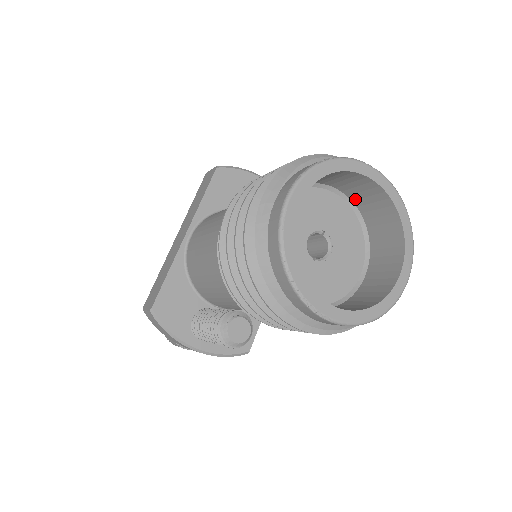
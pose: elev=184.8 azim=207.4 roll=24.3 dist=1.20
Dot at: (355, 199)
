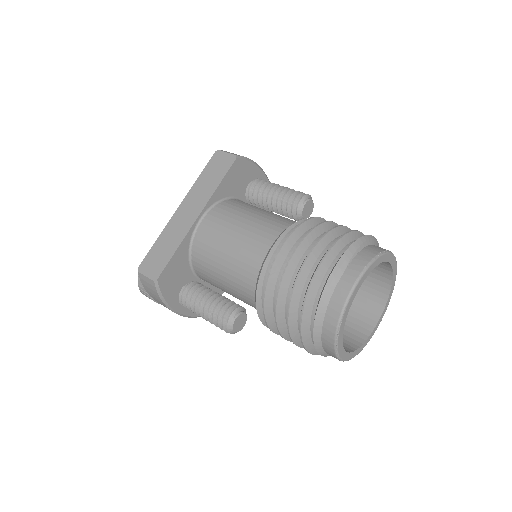
Dot at: occluded
